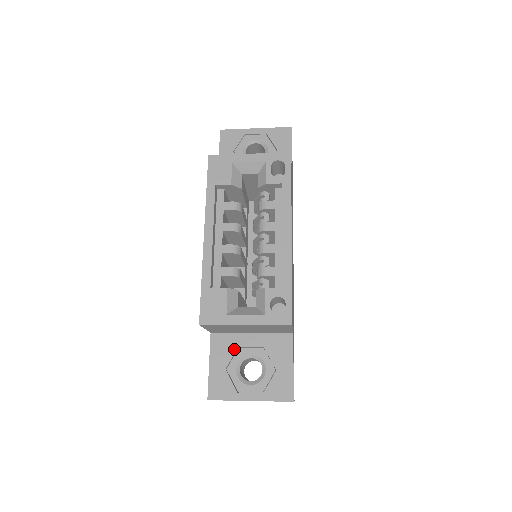
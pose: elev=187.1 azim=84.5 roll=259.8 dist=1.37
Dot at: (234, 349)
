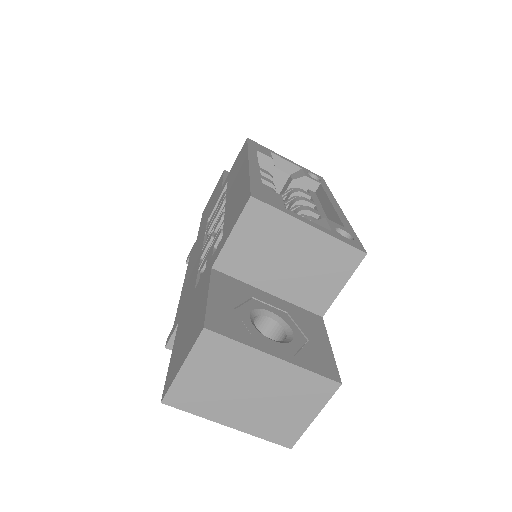
Dot at: (246, 296)
